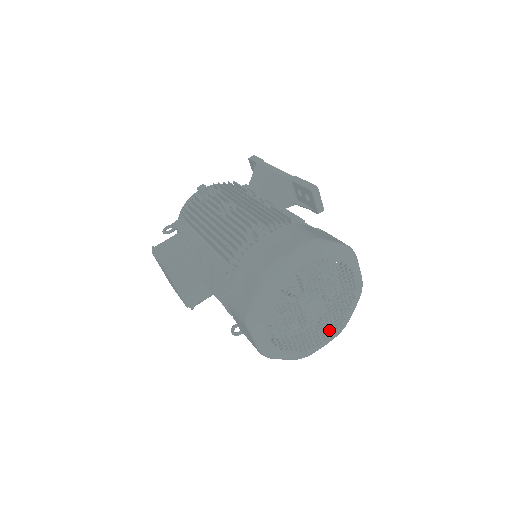
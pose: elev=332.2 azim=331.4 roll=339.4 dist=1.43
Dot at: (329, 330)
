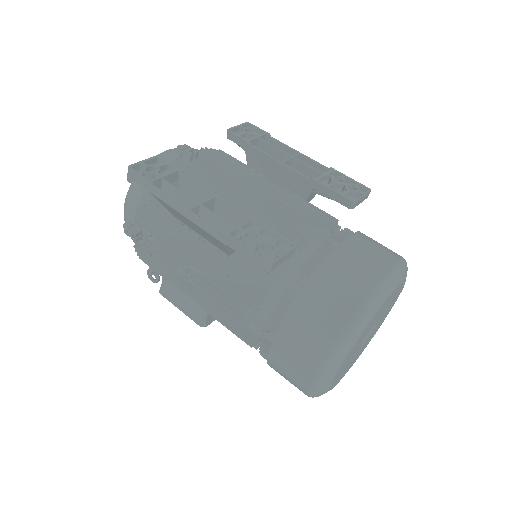
Dot at: (393, 302)
